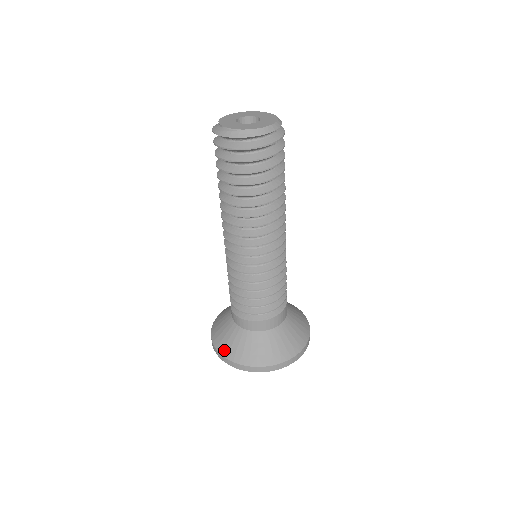
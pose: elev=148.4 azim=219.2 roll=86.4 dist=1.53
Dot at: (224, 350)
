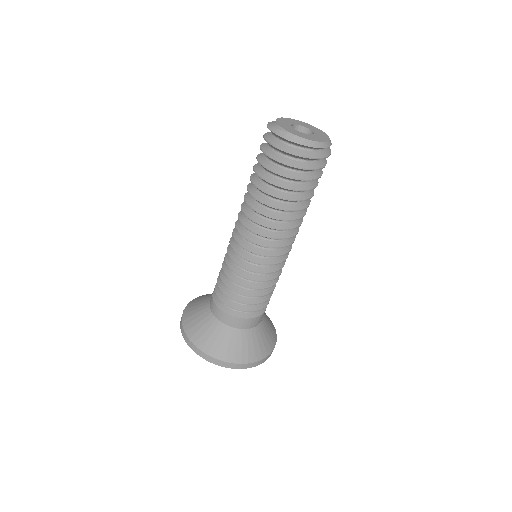
Dot at: (188, 325)
